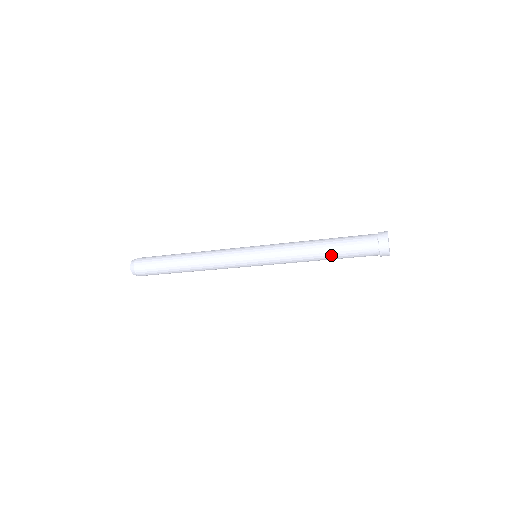
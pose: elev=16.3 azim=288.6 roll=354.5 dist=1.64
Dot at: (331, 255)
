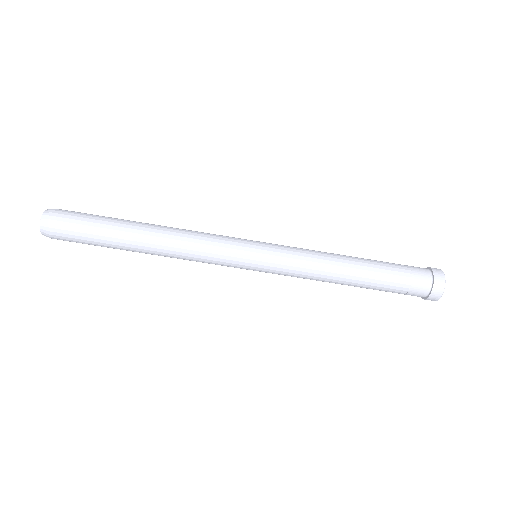
Dot at: (370, 268)
